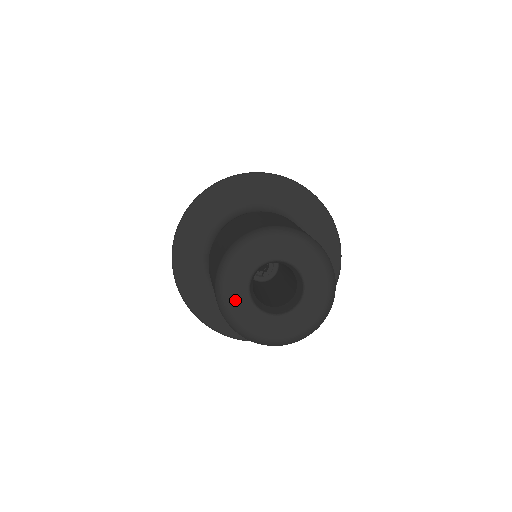
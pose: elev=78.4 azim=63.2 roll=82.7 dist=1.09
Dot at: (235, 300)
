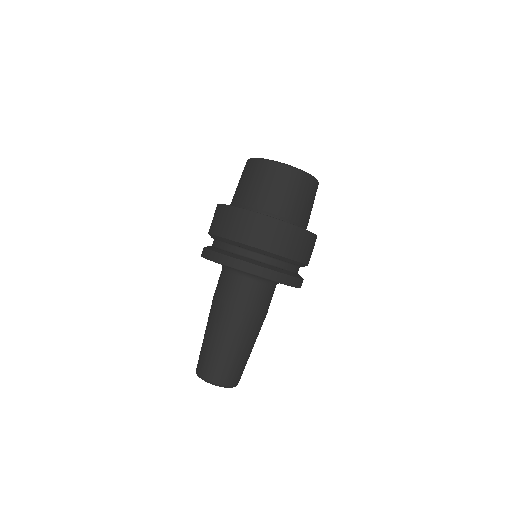
Dot at: occluded
